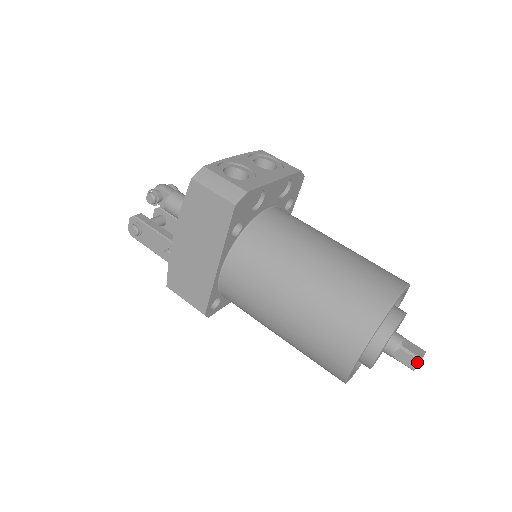
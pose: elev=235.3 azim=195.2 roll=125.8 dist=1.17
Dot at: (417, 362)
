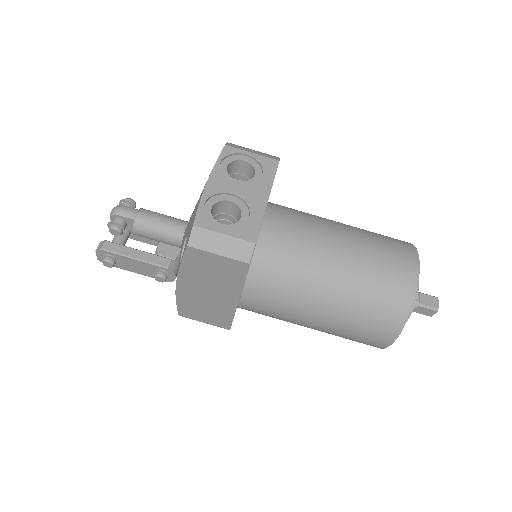
Dot at: (434, 312)
